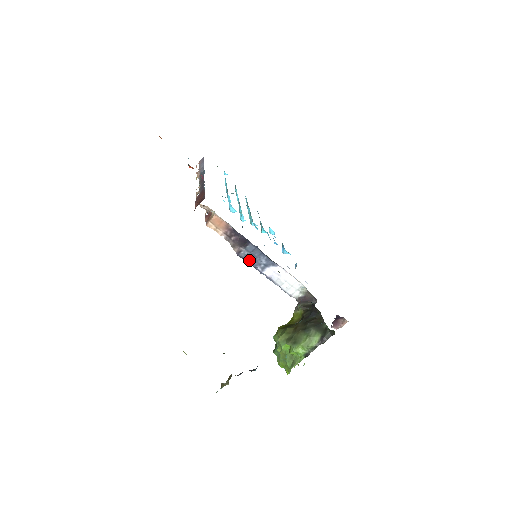
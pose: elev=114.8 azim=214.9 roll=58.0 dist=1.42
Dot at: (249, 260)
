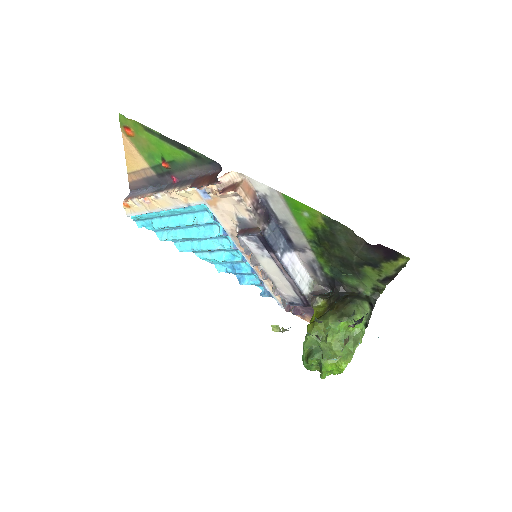
Dot at: (271, 242)
